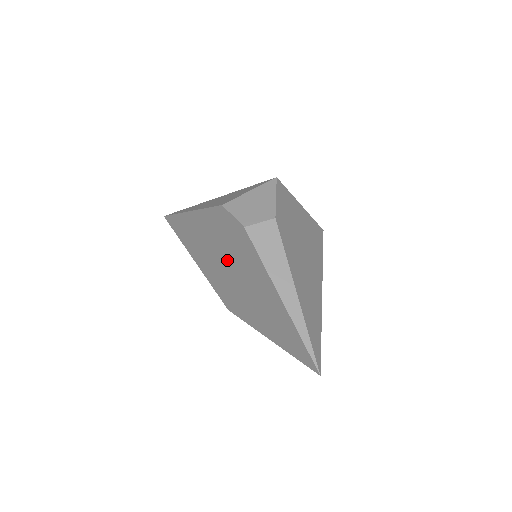
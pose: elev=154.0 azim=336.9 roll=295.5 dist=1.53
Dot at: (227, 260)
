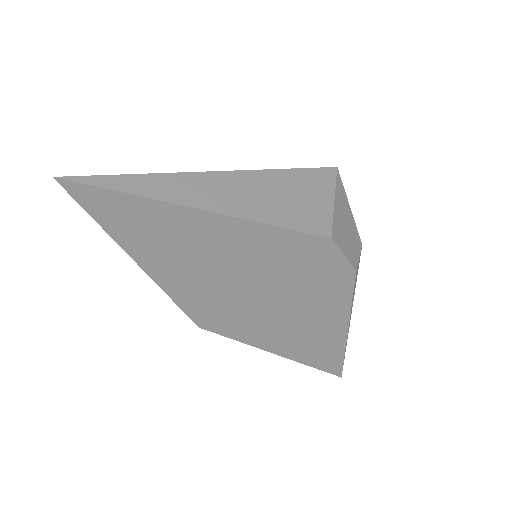
Dot at: (266, 288)
